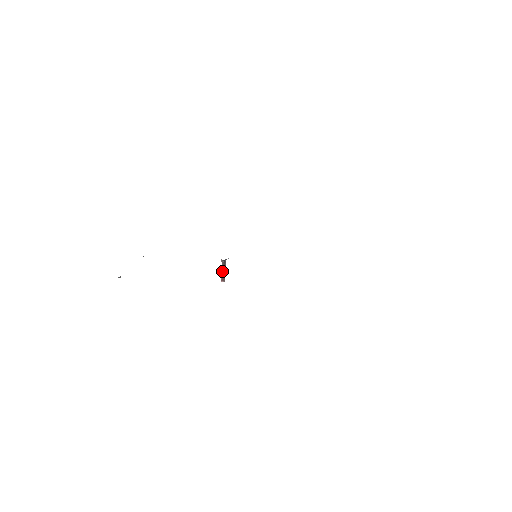
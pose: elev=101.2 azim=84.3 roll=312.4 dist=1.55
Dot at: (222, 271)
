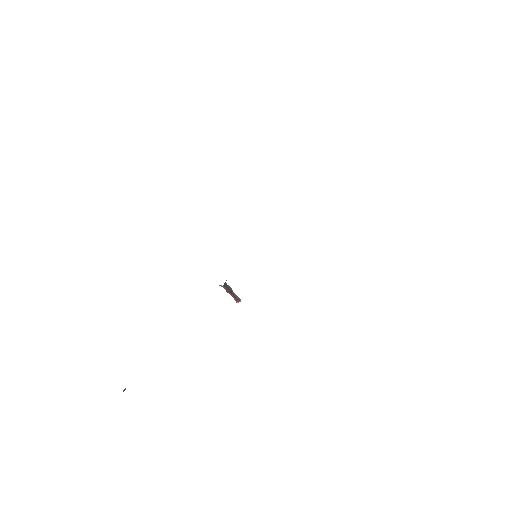
Dot at: (230, 294)
